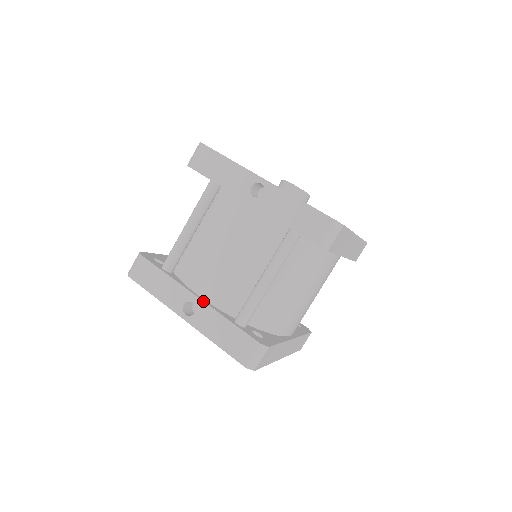
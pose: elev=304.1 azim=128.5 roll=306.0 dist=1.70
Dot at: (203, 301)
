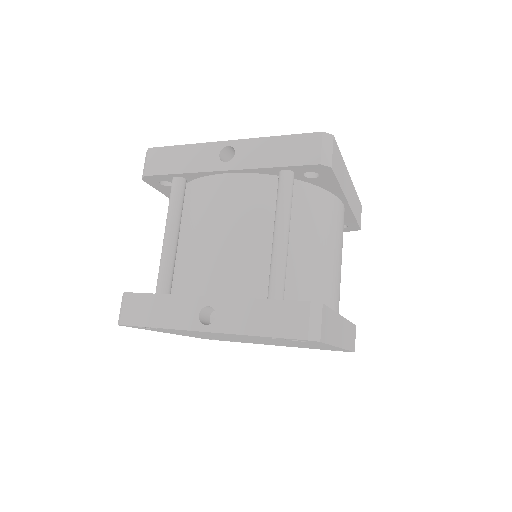
Dot at: (220, 297)
